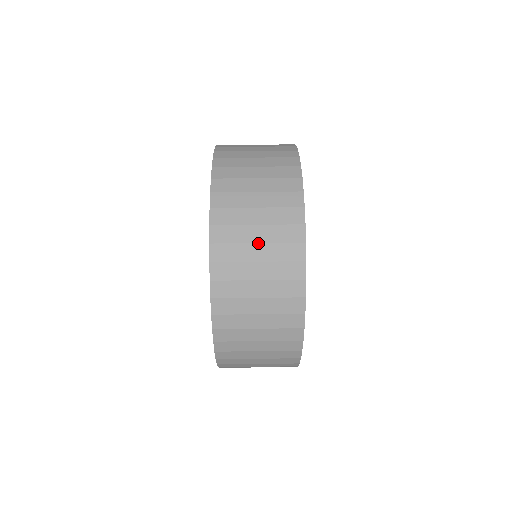
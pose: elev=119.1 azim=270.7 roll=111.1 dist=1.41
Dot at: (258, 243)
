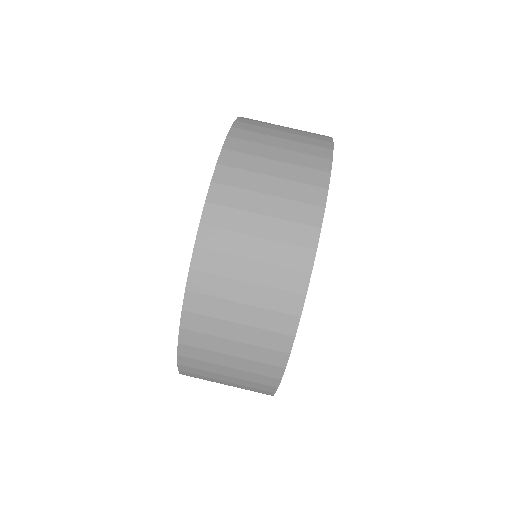
Dot at: (227, 382)
